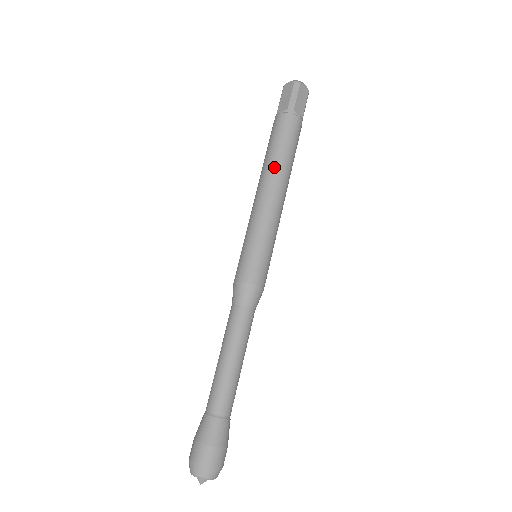
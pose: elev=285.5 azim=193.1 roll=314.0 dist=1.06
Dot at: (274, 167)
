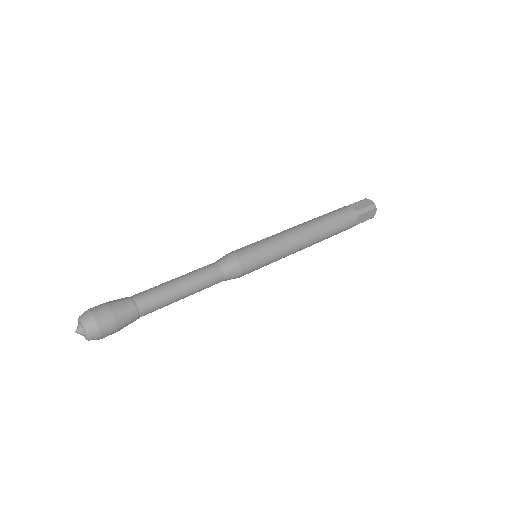
Dot at: (319, 227)
